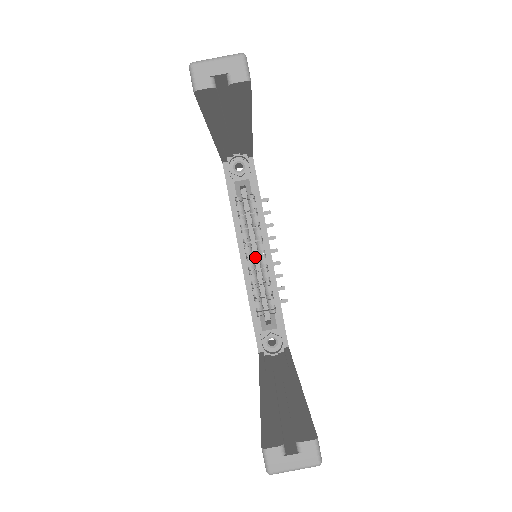
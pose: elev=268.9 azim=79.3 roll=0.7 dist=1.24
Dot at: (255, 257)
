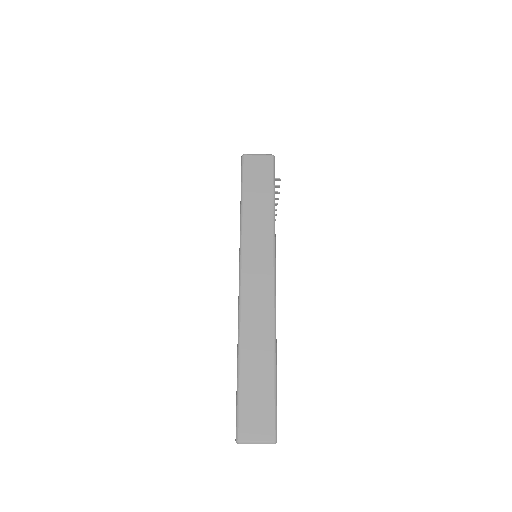
Dot at: occluded
